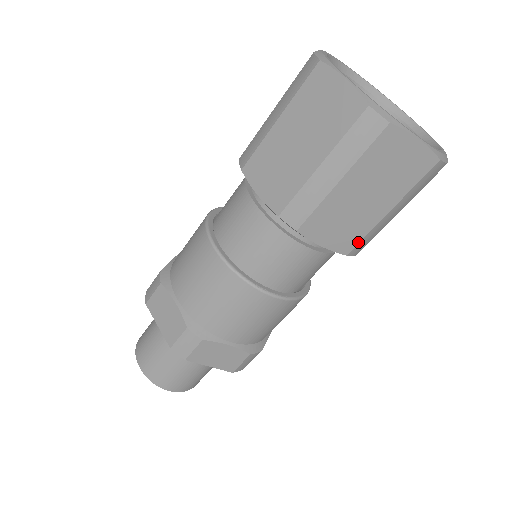
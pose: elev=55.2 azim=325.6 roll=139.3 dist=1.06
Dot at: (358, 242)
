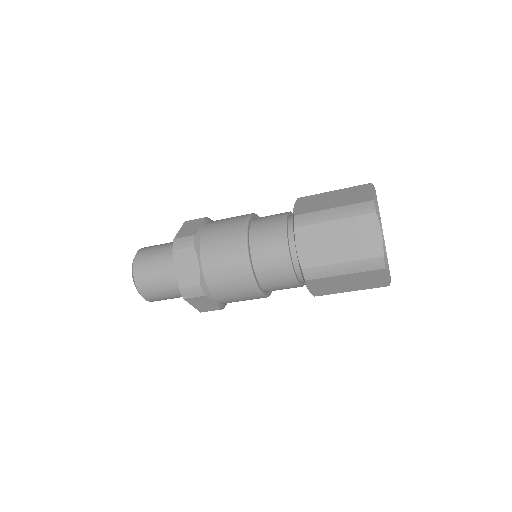
Dot at: occluded
